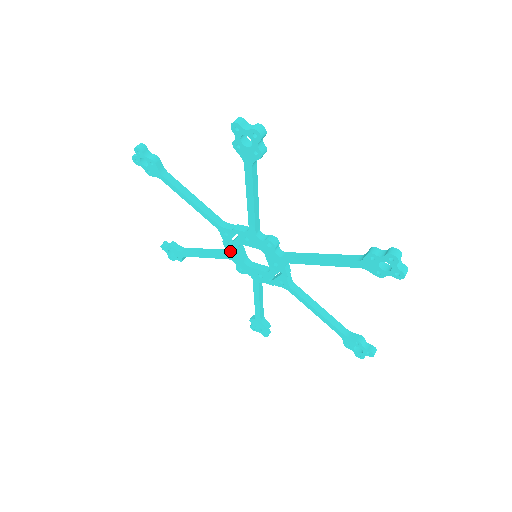
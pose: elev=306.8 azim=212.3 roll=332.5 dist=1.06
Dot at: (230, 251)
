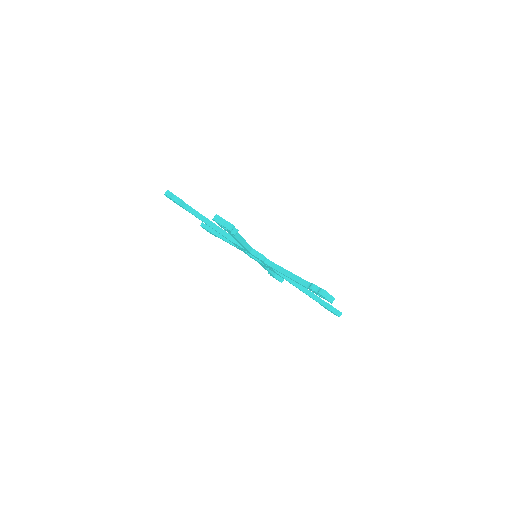
Dot at: (240, 249)
